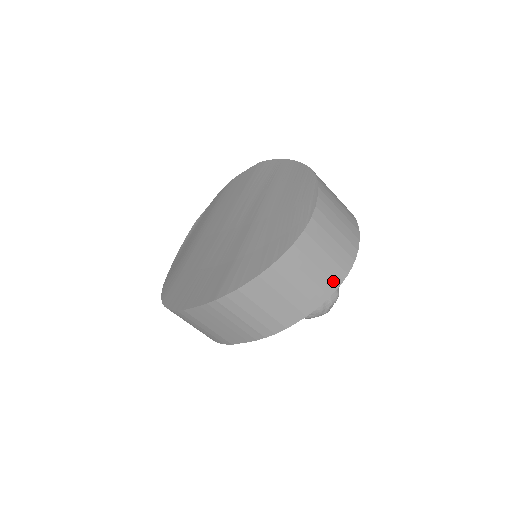
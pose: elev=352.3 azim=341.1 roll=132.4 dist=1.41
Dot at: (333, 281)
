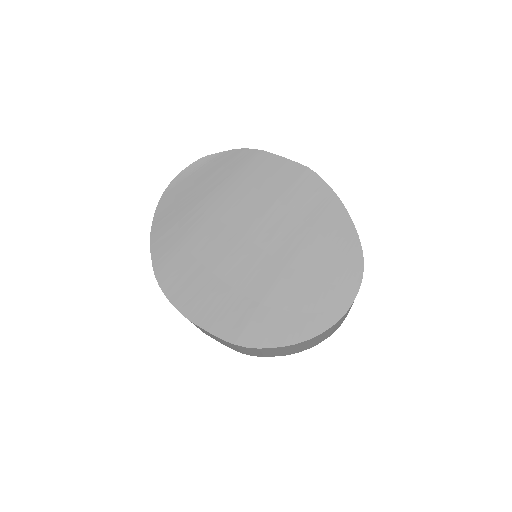
Dot at: (320, 342)
